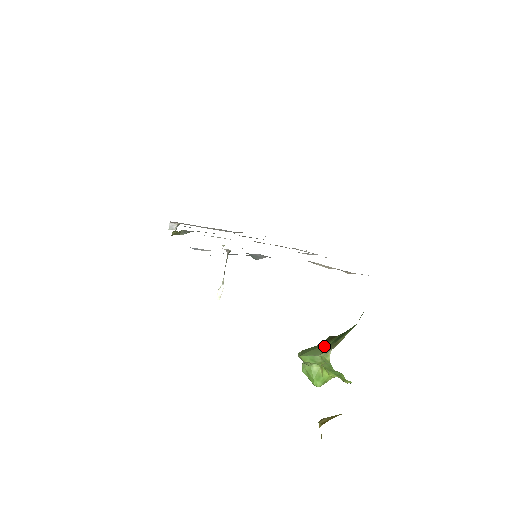
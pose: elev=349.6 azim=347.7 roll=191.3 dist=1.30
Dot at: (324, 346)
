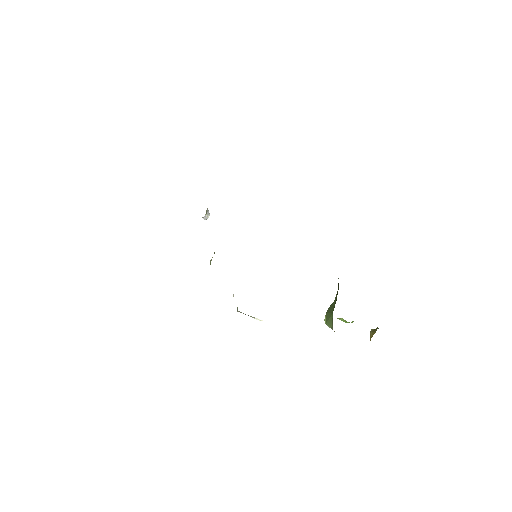
Dot at: (331, 319)
